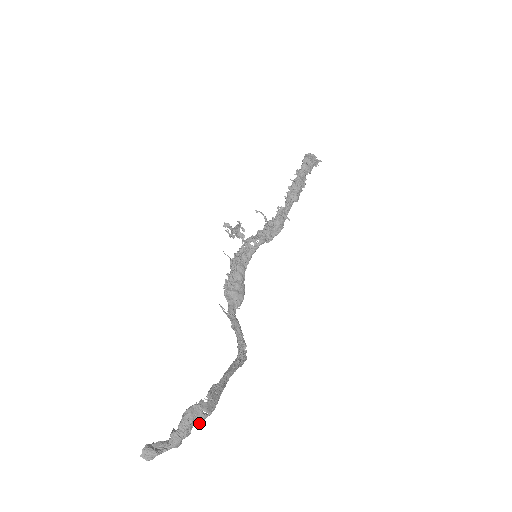
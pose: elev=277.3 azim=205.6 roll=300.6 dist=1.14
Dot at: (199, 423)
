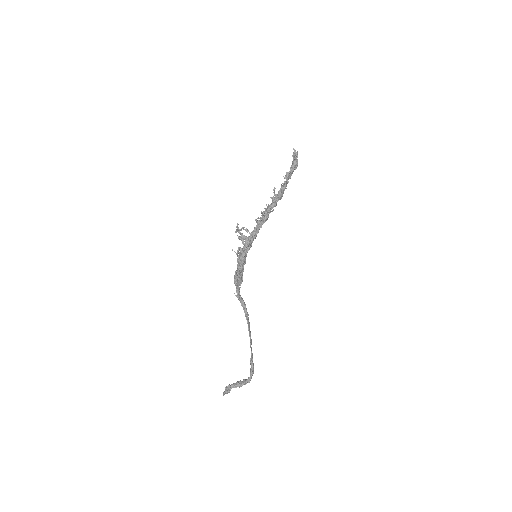
Dot at: occluded
